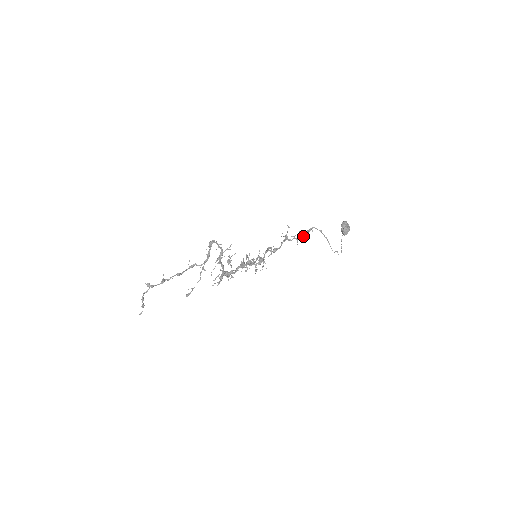
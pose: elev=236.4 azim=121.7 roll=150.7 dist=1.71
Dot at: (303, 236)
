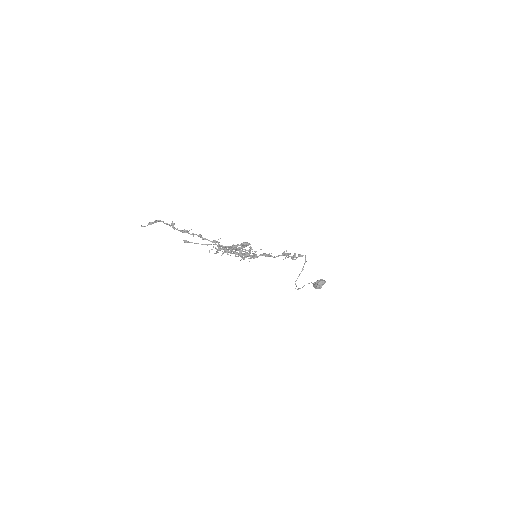
Dot at: occluded
